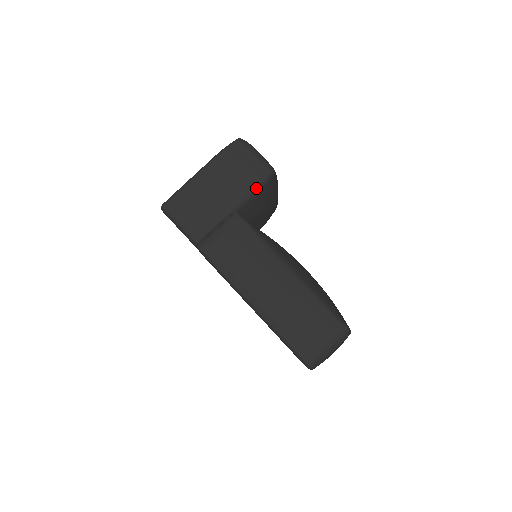
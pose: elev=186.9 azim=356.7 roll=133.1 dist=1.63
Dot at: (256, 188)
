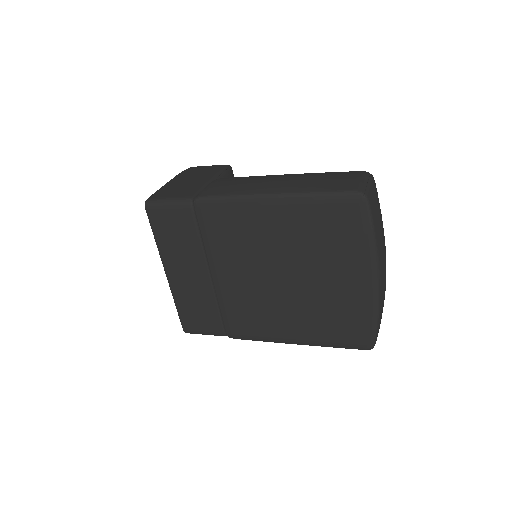
Dot at: (222, 170)
